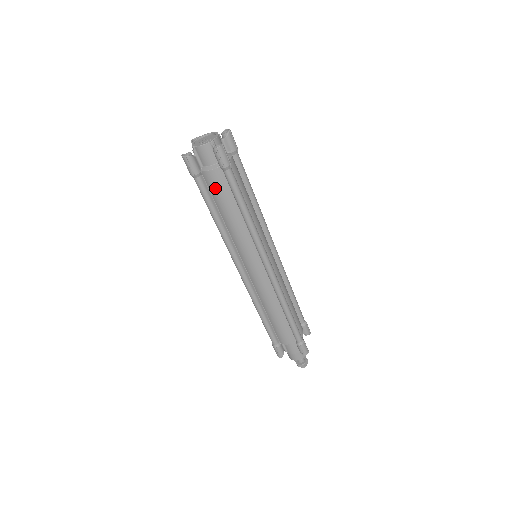
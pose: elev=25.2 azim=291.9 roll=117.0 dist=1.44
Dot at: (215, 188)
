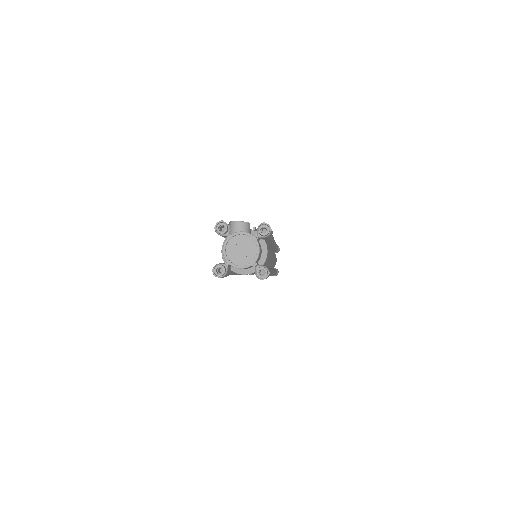
Dot at: occluded
